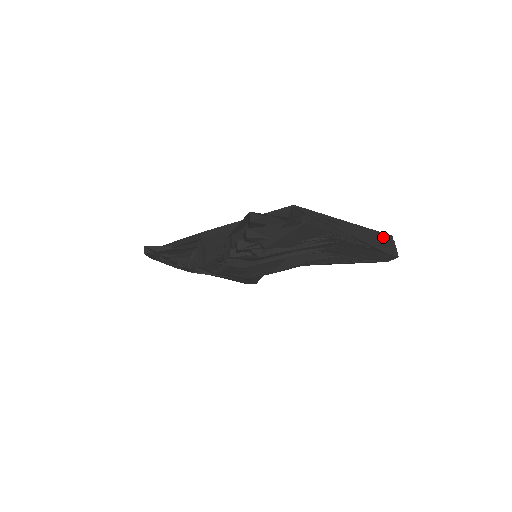
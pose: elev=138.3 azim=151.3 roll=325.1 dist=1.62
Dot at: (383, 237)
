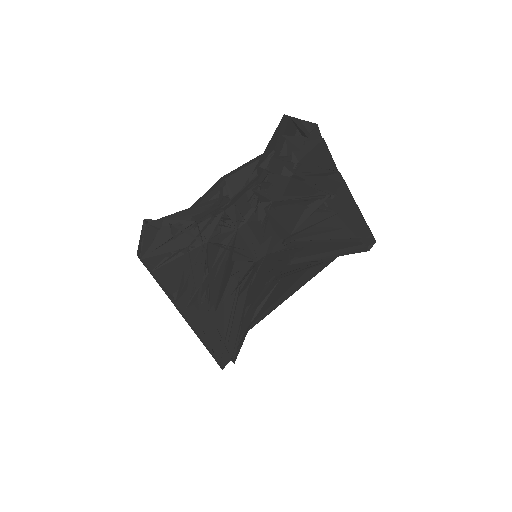
Dot at: occluded
